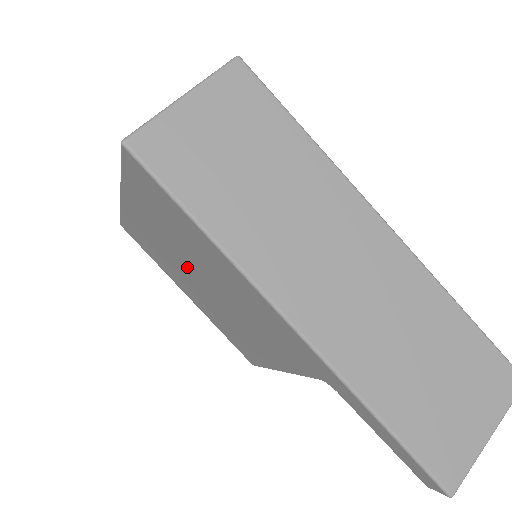
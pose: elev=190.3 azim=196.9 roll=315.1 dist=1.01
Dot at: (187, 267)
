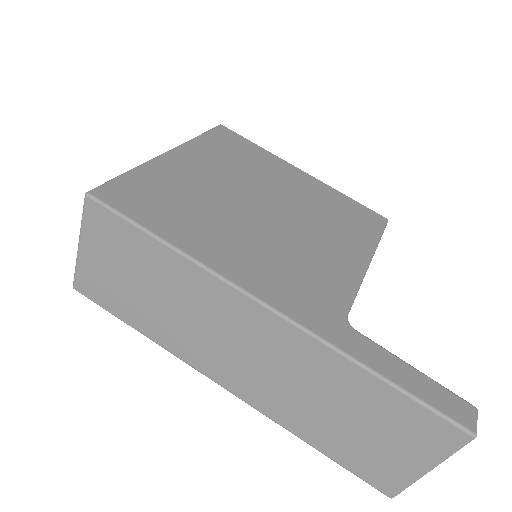
Dot at: occluded
